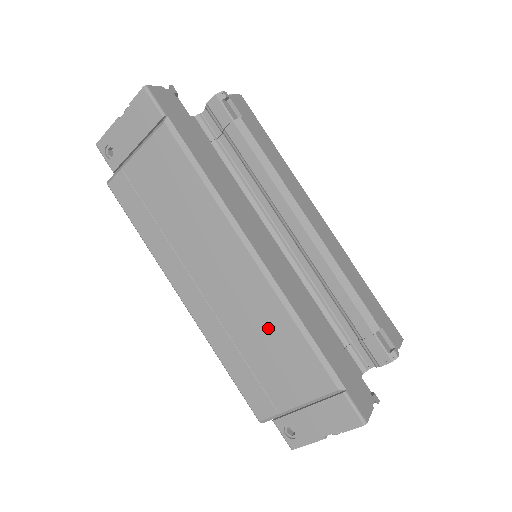
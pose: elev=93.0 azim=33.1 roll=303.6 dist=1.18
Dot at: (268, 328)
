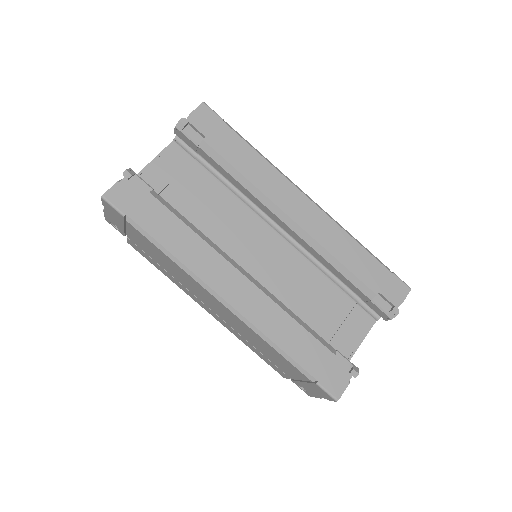
Dot at: (256, 340)
